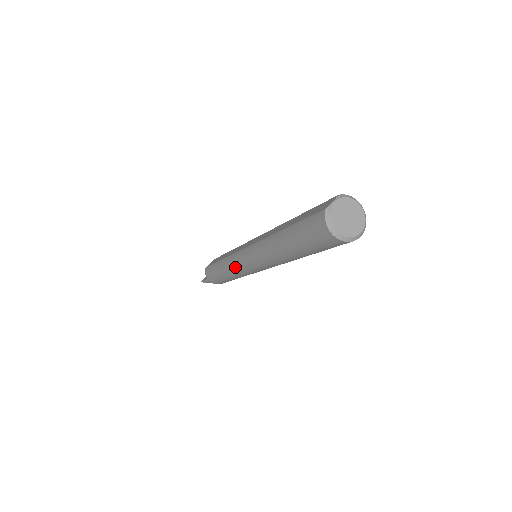
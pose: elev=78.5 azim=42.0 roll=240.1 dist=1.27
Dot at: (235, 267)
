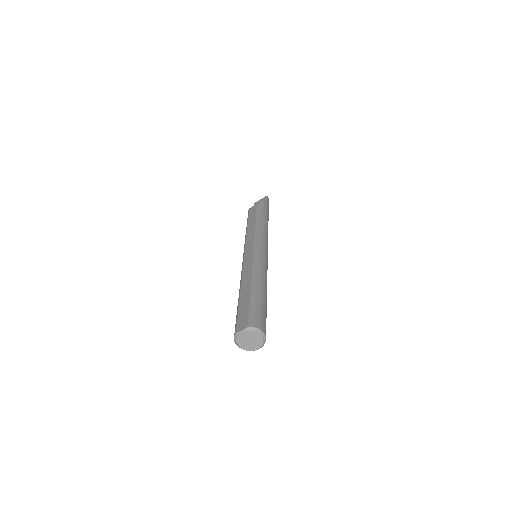
Dot at: occluded
